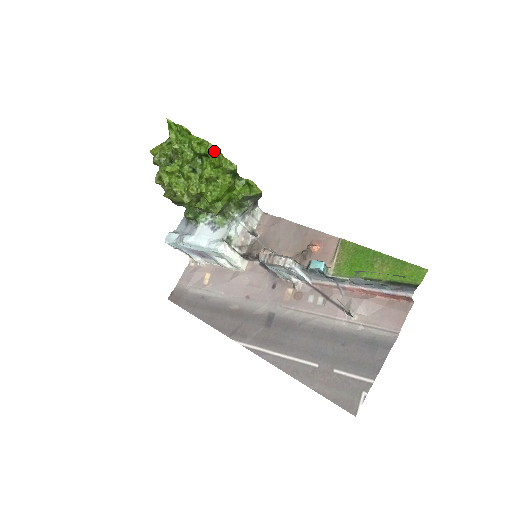
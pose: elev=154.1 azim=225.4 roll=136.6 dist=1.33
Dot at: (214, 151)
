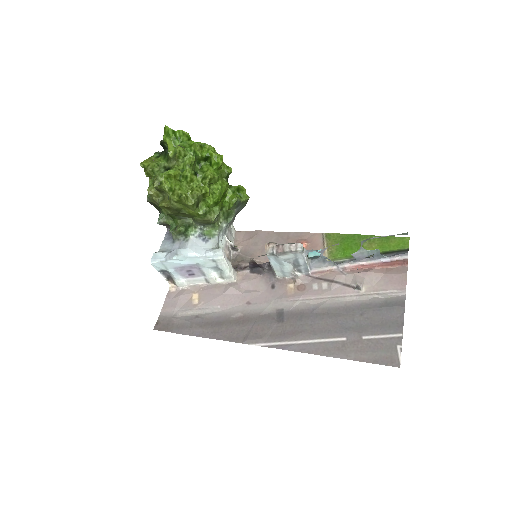
Dot at: (215, 153)
